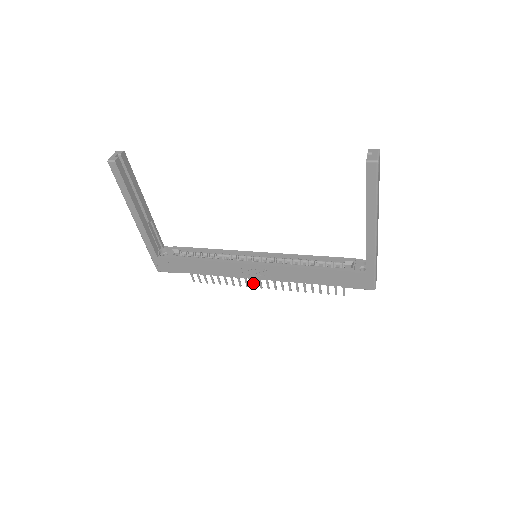
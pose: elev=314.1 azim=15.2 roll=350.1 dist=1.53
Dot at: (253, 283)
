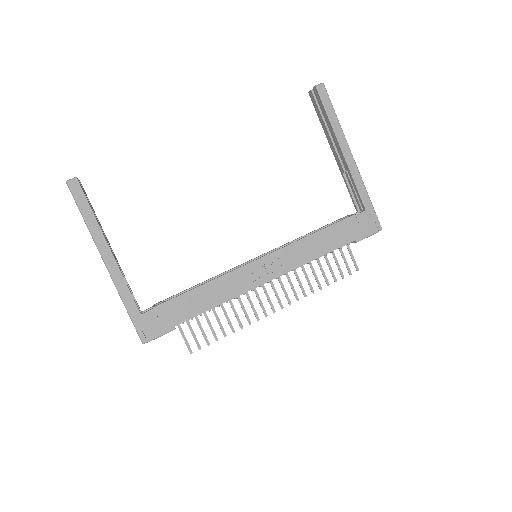
Dot at: (263, 309)
